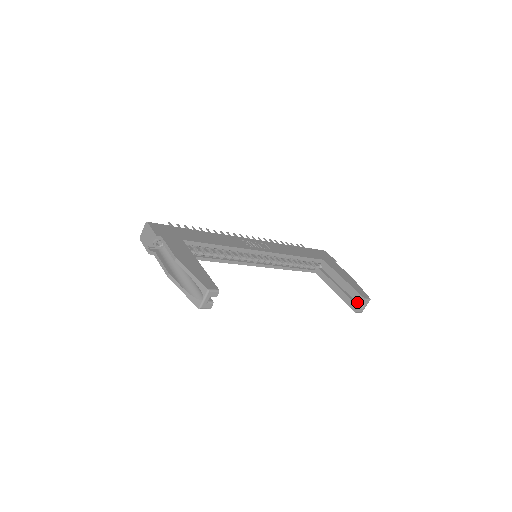
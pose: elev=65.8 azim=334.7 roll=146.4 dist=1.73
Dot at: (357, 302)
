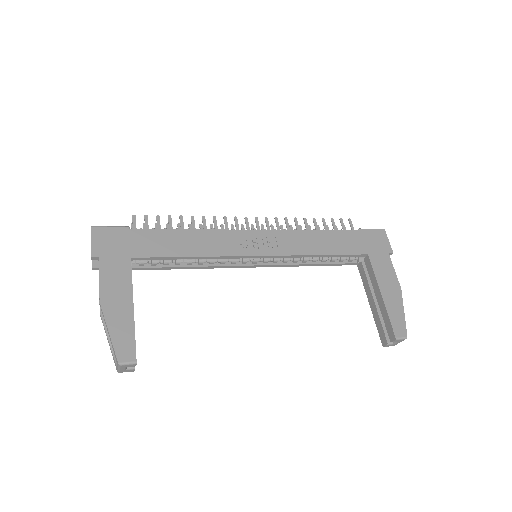
Dot at: occluded
